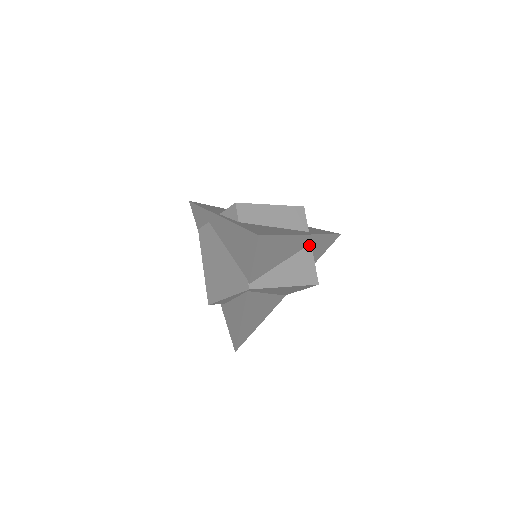
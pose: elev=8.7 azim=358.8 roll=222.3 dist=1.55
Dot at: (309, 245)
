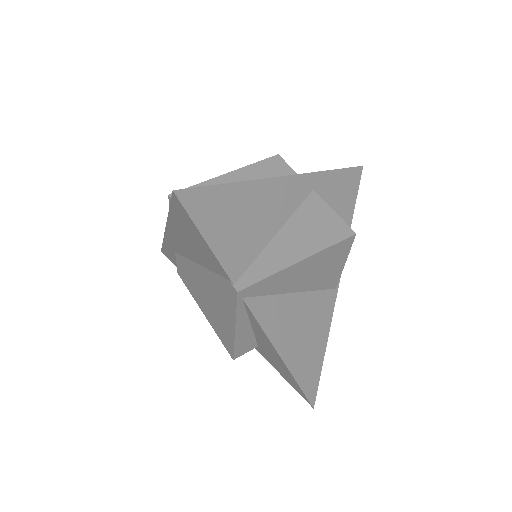
Dot at: (311, 193)
